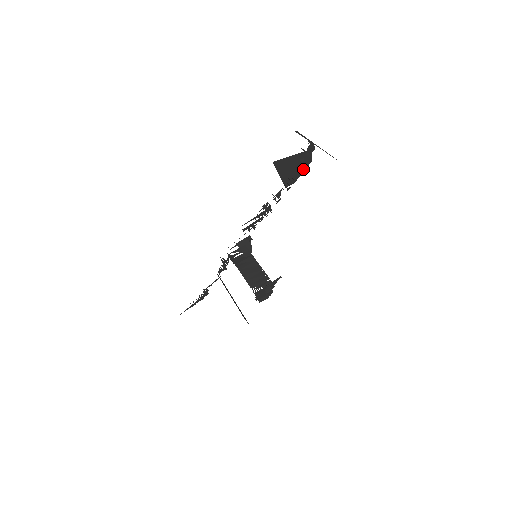
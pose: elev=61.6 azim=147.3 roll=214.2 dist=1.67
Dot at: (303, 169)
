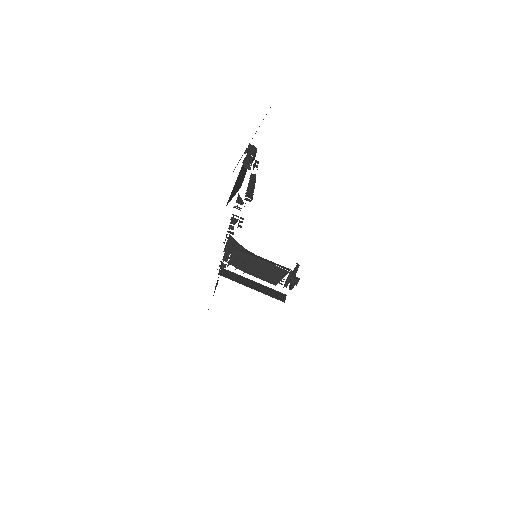
Dot at: occluded
